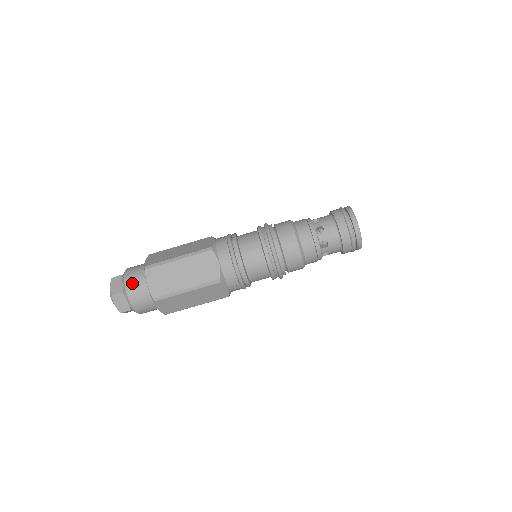
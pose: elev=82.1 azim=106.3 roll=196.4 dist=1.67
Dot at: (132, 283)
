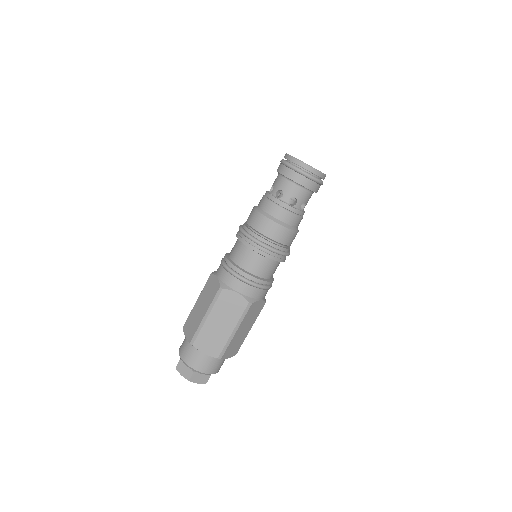
Dot at: (181, 346)
